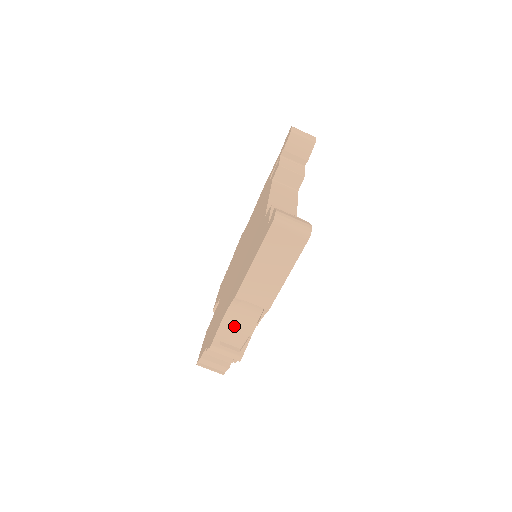
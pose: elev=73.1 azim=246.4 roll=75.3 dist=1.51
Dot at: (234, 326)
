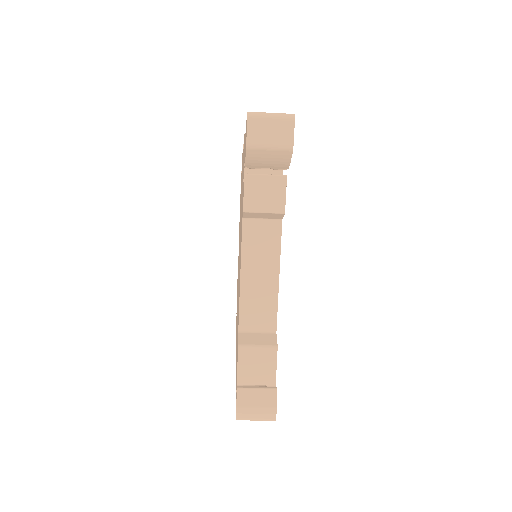
Dot at: occluded
